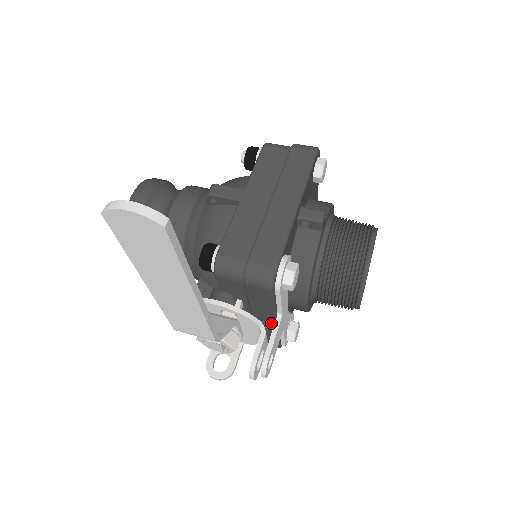
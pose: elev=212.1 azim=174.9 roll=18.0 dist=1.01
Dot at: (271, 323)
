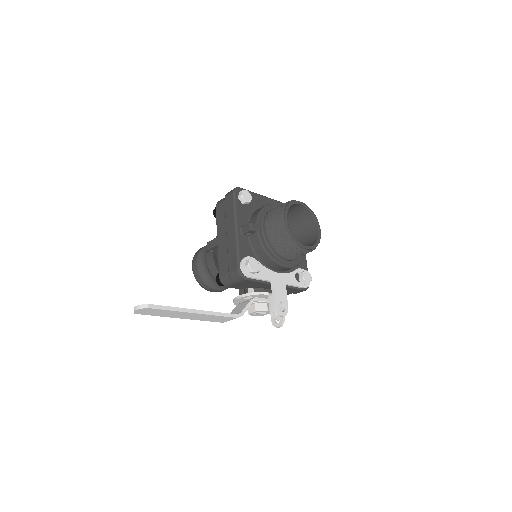
Dot at: occluded
